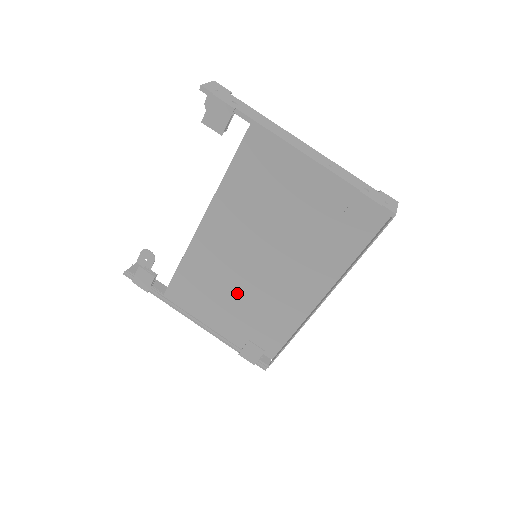
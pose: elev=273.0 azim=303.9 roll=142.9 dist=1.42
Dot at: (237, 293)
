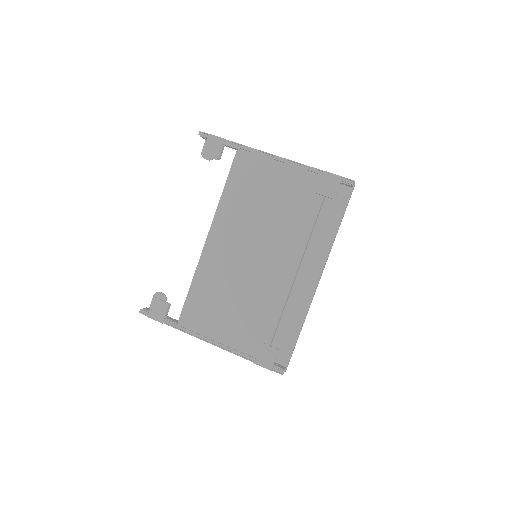
Dot at: (245, 297)
